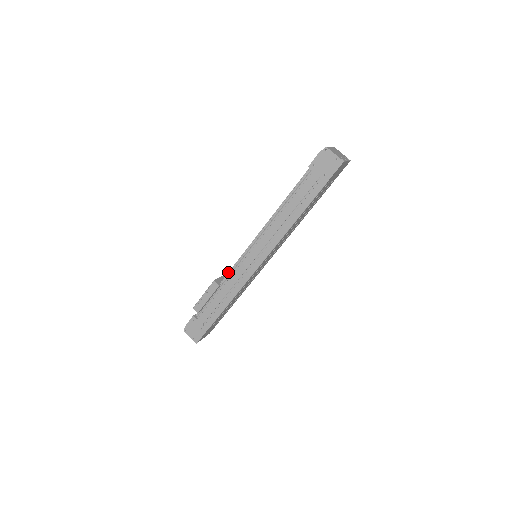
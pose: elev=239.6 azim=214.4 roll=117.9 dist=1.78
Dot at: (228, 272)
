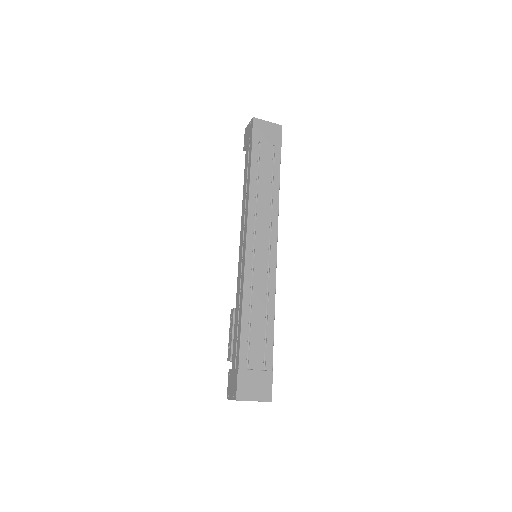
Dot at: occluded
